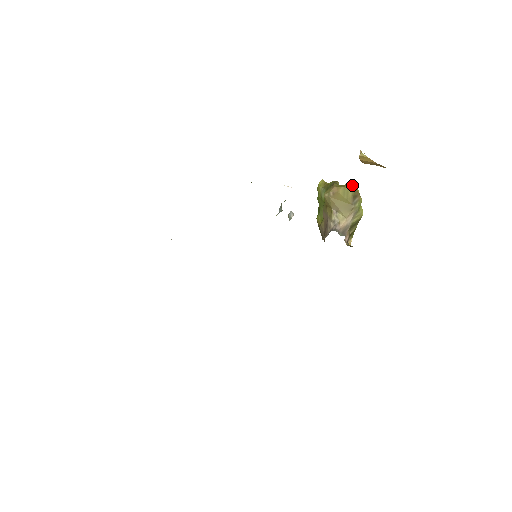
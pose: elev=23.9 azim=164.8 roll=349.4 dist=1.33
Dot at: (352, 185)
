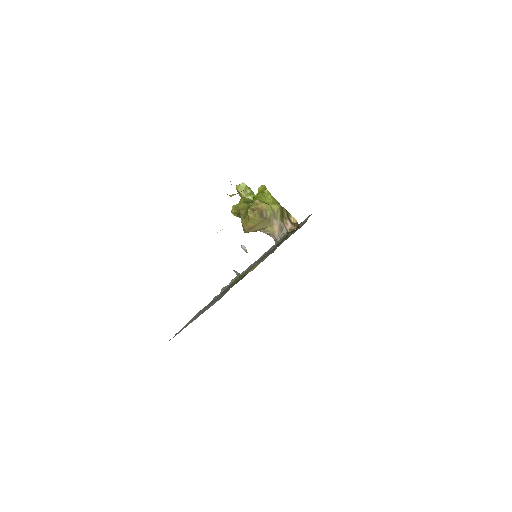
Dot at: (251, 214)
